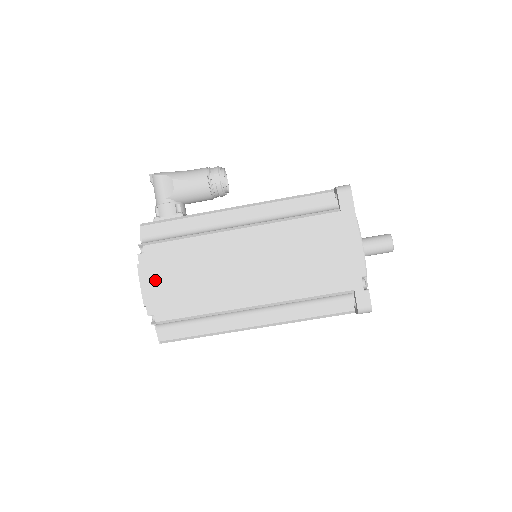
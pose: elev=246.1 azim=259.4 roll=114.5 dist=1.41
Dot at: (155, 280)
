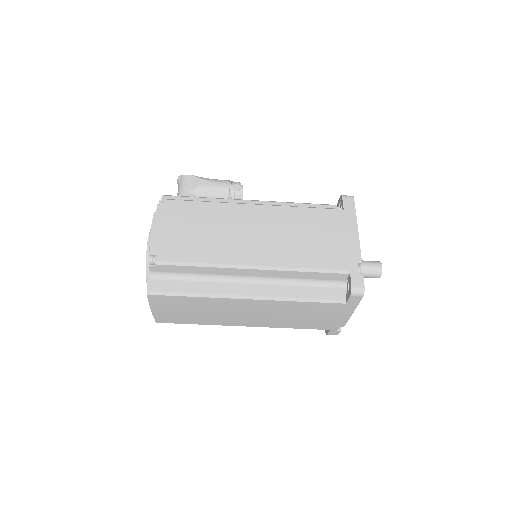
Dot at: (167, 226)
